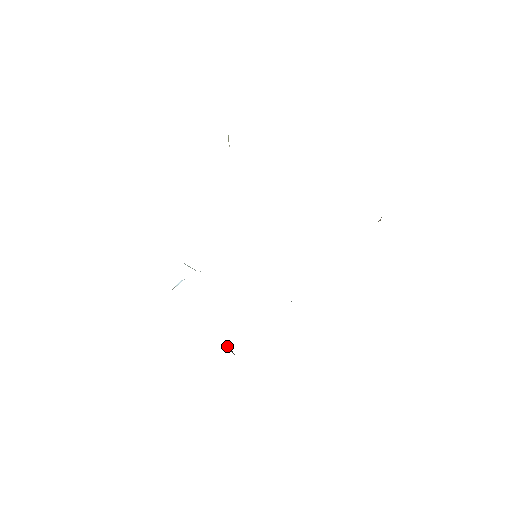
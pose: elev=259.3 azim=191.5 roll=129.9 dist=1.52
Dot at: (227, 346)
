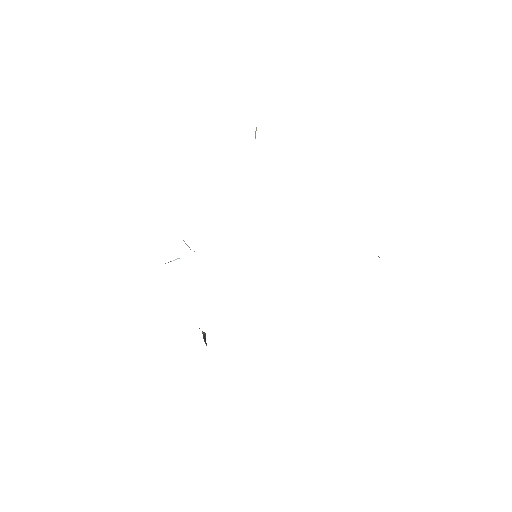
Dot at: (203, 337)
